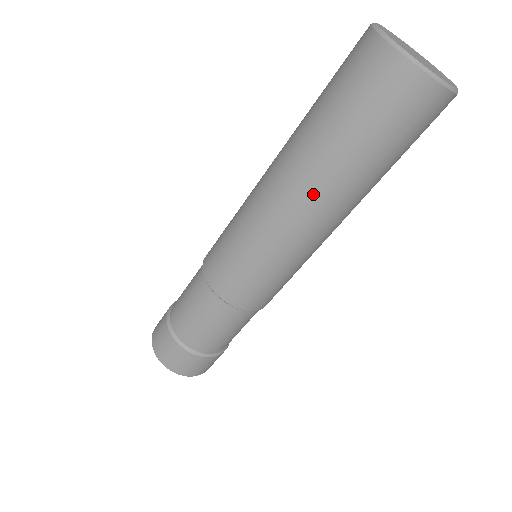
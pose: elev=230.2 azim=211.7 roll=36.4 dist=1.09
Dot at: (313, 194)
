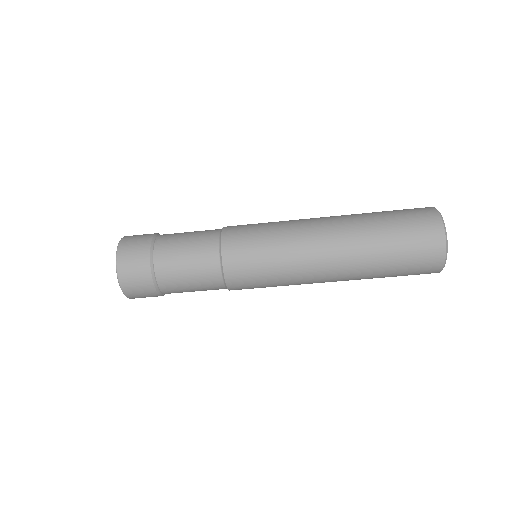
Dot at: (343, 239)
